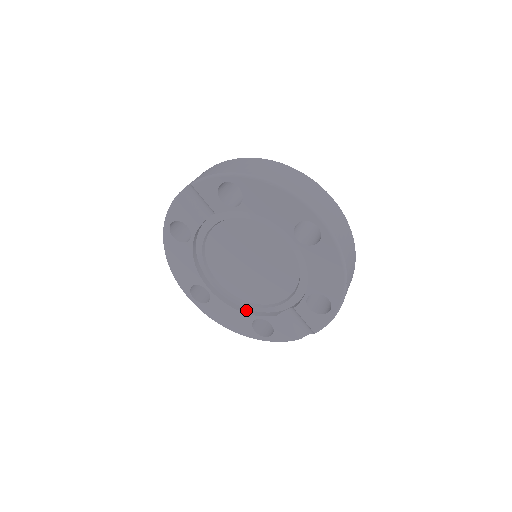
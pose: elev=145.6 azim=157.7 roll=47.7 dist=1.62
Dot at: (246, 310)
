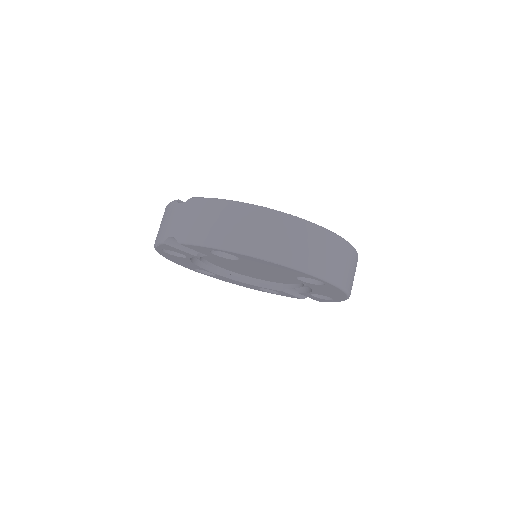
Dot at: (252, 281)
